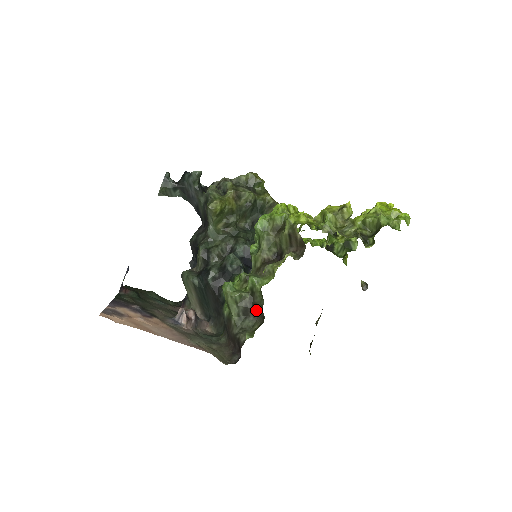
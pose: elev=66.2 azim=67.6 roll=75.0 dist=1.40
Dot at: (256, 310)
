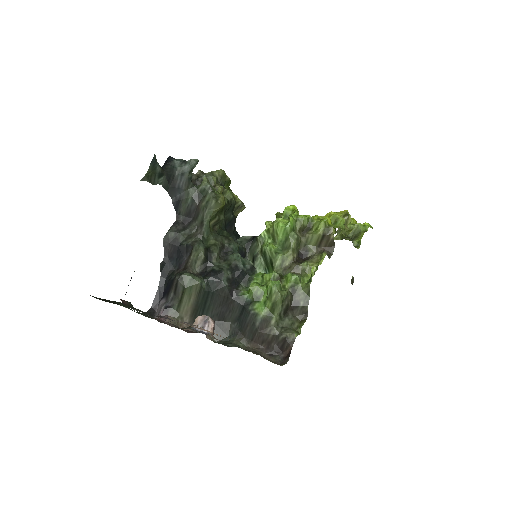
Dot at: (298, 307)
